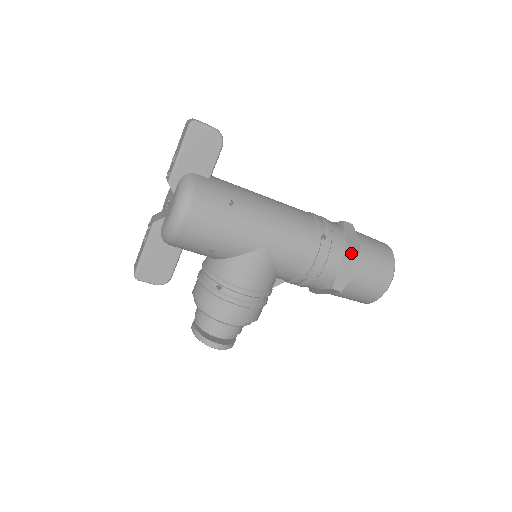
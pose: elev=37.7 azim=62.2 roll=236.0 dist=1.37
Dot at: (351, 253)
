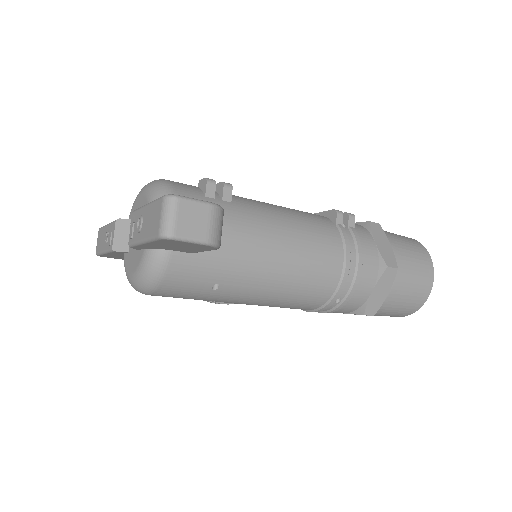
Dot at: occluded
